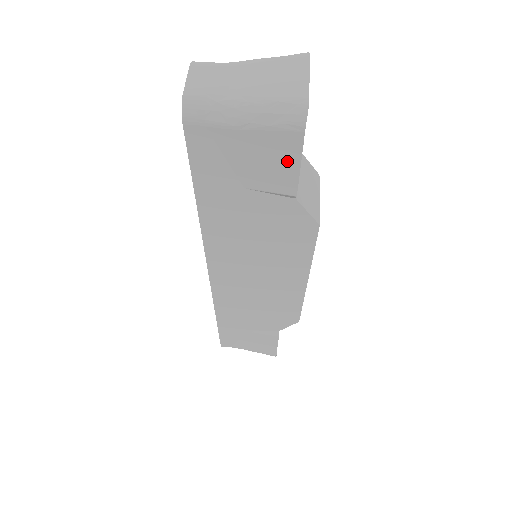
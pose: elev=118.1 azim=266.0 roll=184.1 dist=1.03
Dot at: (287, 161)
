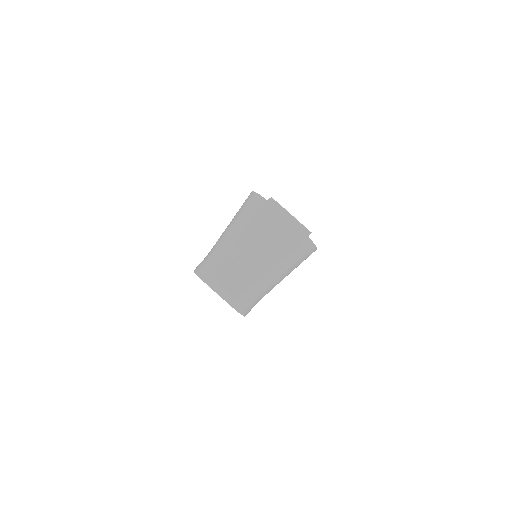
Dot at: occluded
